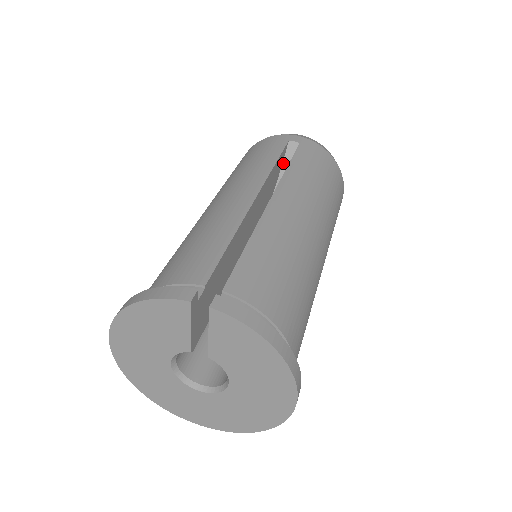
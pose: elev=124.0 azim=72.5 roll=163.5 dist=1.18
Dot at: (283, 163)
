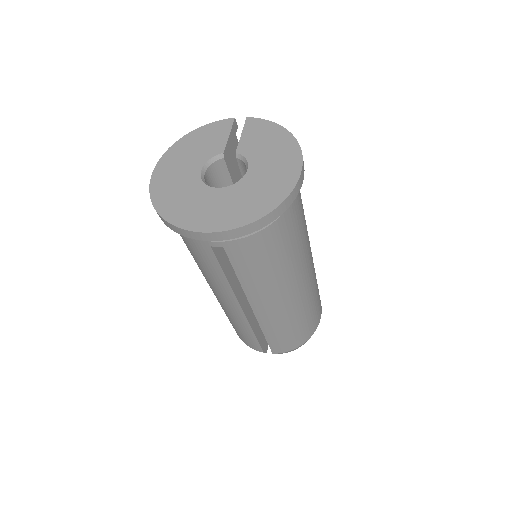
Dot at: occluded
